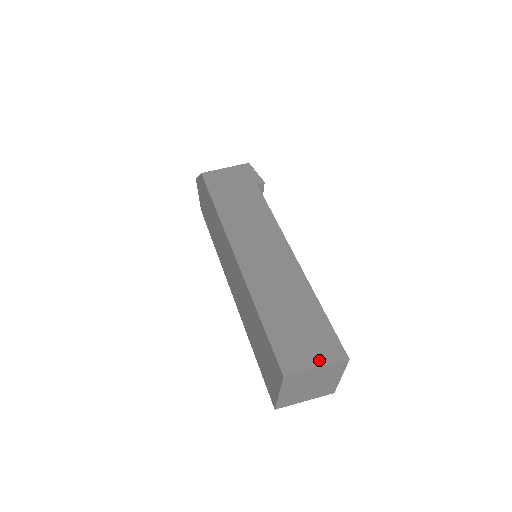
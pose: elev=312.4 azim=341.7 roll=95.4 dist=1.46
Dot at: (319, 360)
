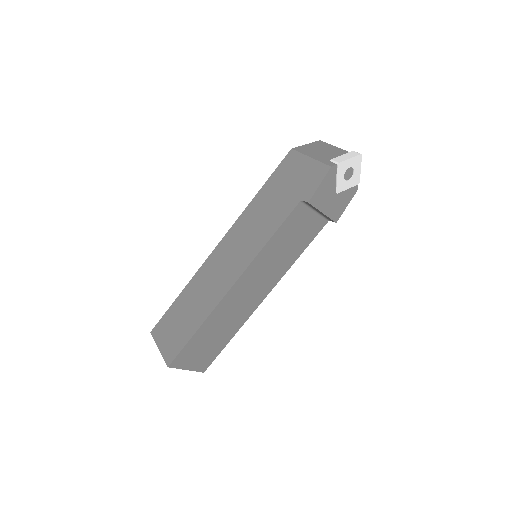
Dot at: (163, 348)
